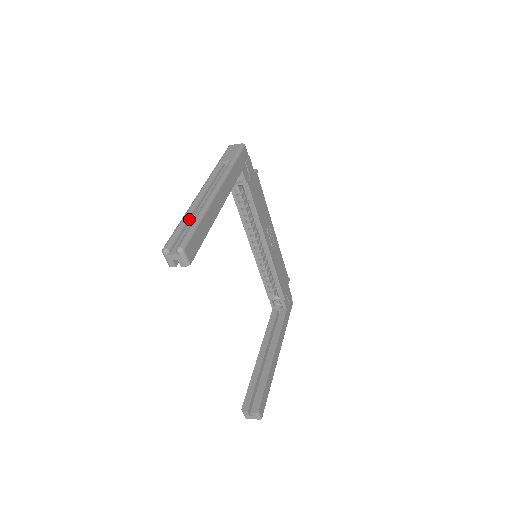
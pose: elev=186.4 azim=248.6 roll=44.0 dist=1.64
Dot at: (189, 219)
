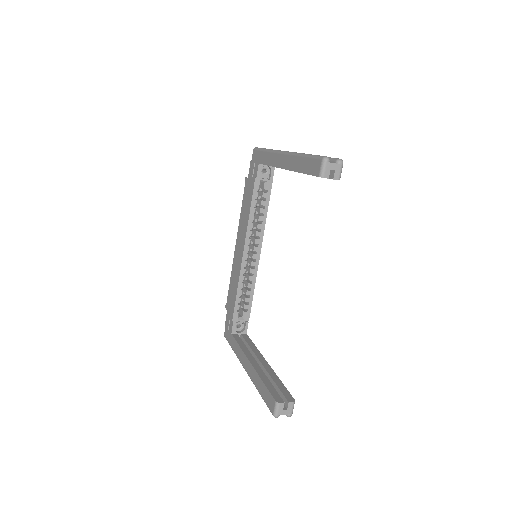
Dot at: occluded
